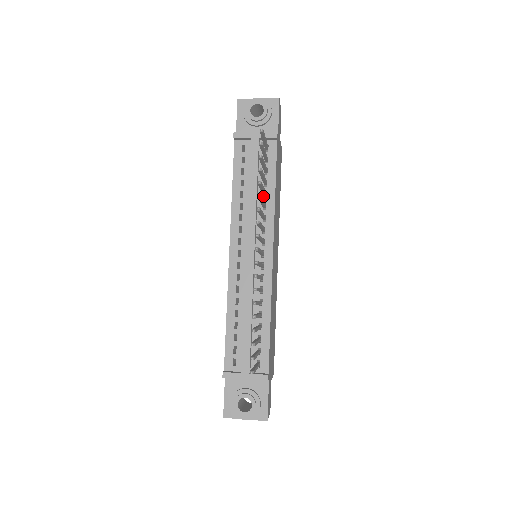
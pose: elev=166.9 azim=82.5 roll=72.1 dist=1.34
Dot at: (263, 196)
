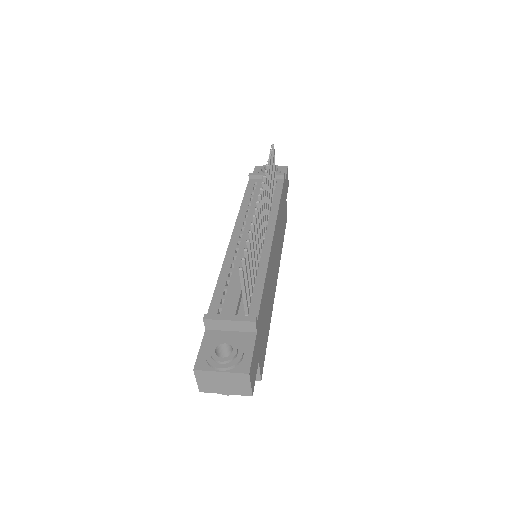
Dot at: occluded
